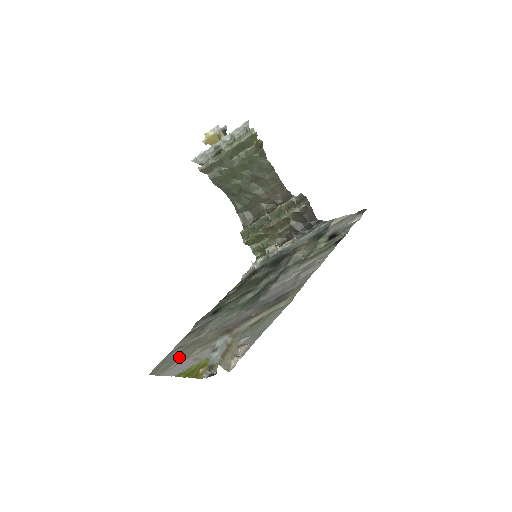
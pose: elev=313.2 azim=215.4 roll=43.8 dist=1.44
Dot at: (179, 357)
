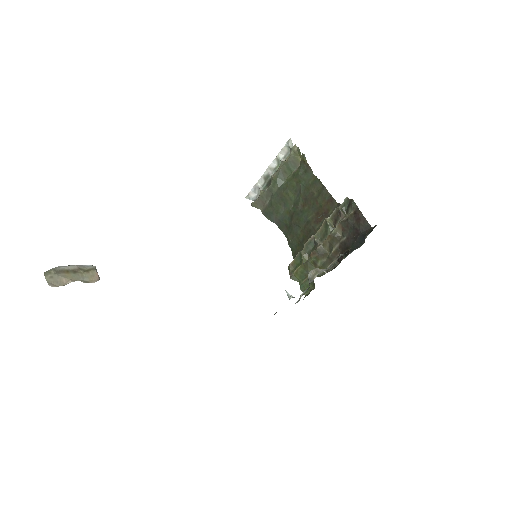
Dot at: occluded
